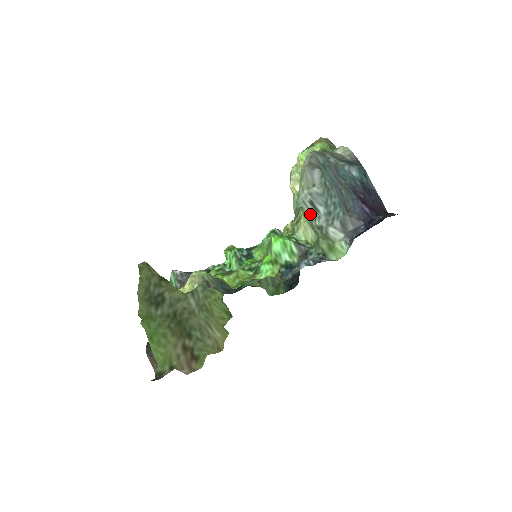
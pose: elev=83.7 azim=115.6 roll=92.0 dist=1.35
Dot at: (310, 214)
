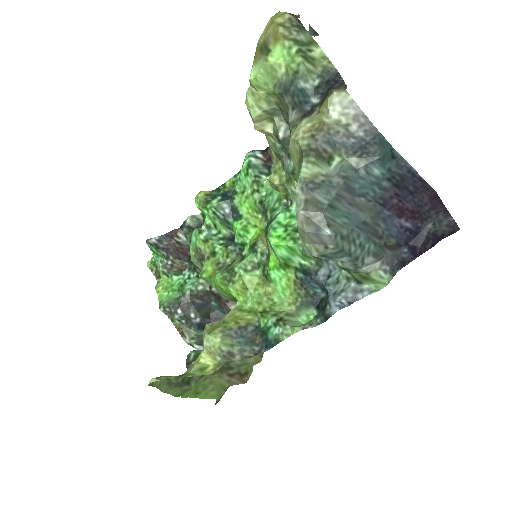
Dot at: occluded
